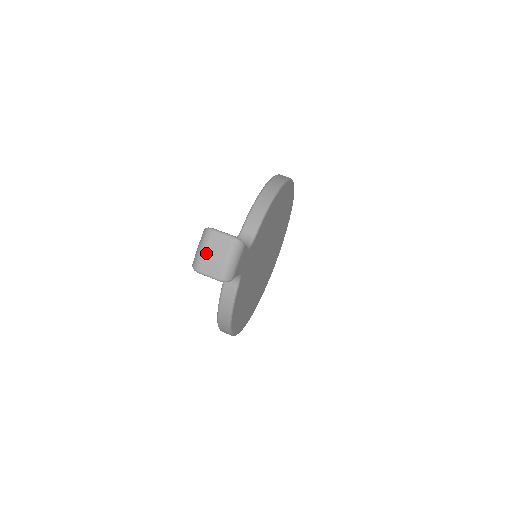
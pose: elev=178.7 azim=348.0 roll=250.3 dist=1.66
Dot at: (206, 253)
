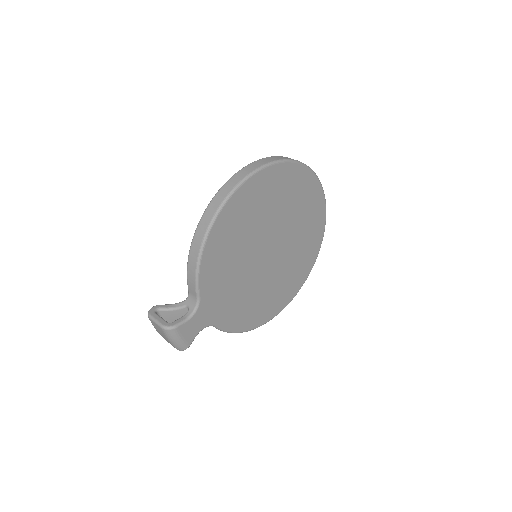
Dot at: (158, 332)
